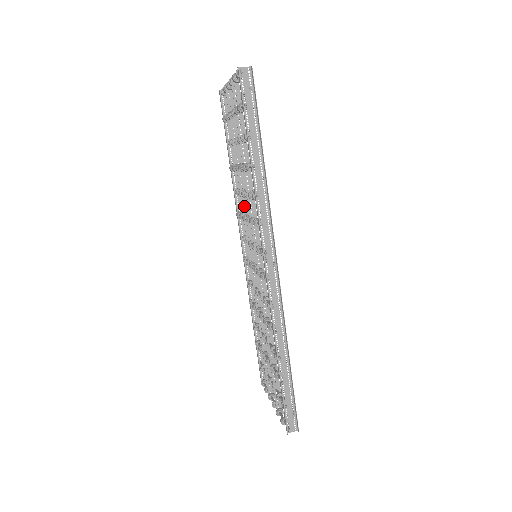
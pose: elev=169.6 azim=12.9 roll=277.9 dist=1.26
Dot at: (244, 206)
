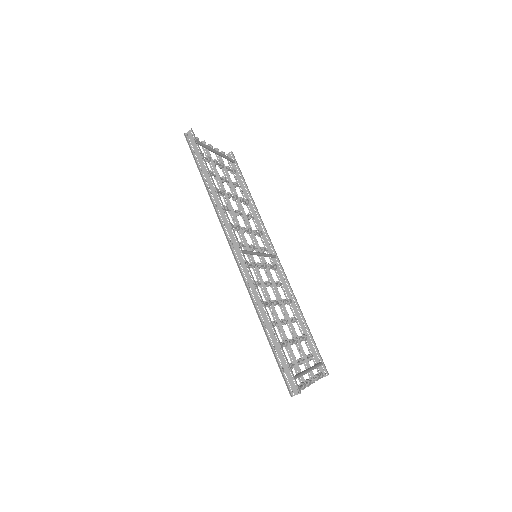
Dot at: (246, 223)
